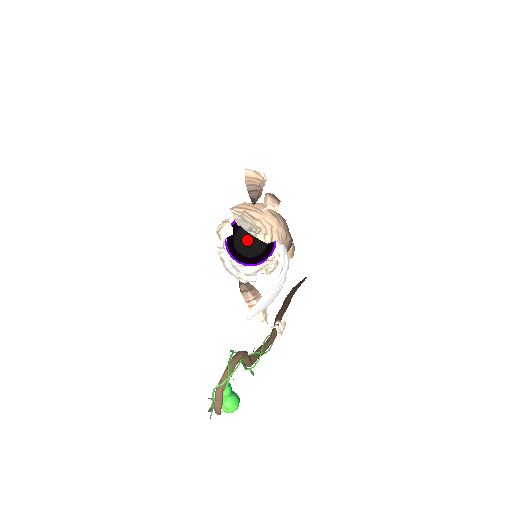
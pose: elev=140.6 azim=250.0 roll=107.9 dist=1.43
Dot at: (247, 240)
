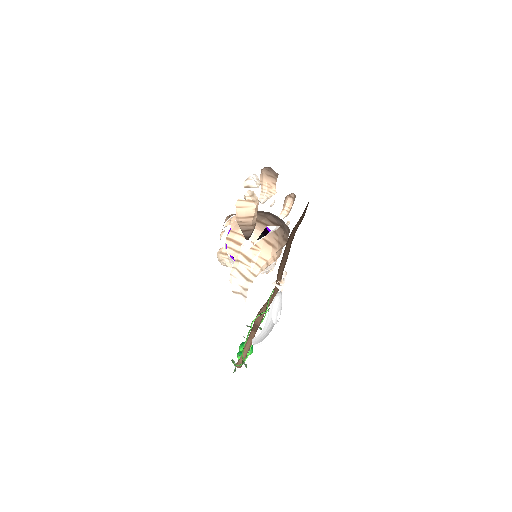
Dot at: occluded
